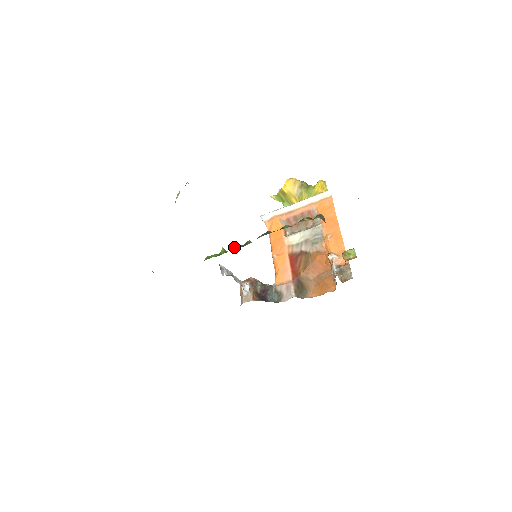
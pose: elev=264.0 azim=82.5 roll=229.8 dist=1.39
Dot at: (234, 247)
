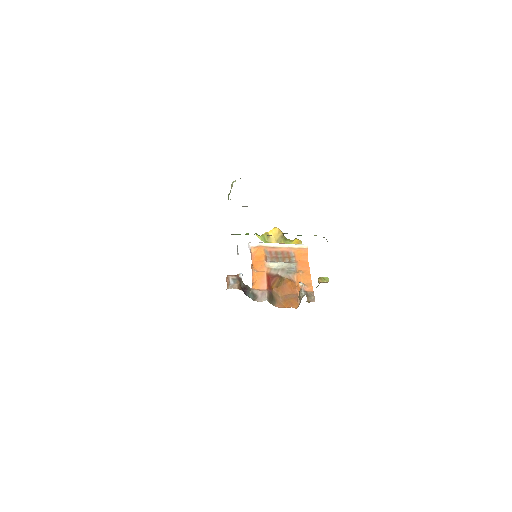
Dot at: occluded
